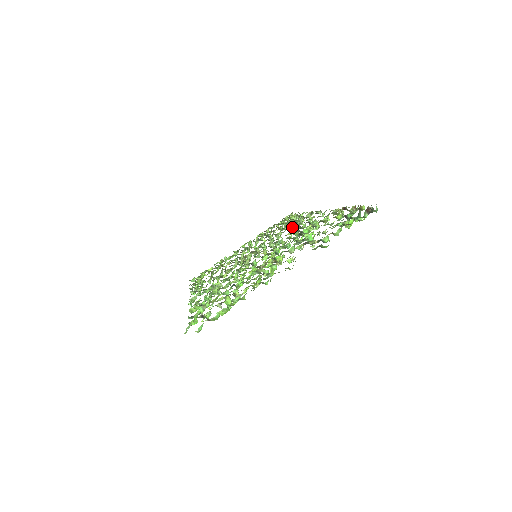
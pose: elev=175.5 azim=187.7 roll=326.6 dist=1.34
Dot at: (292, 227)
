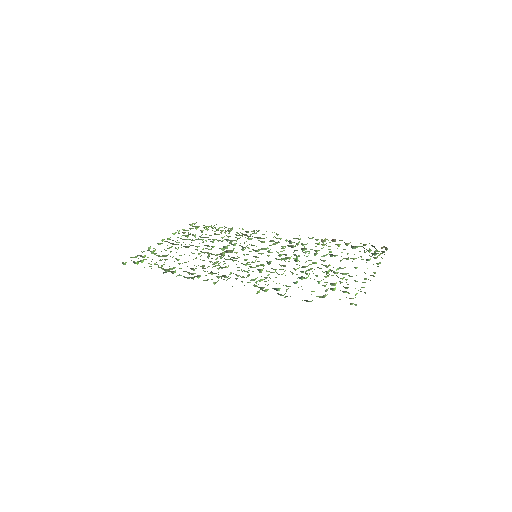
Dot at: occluded
